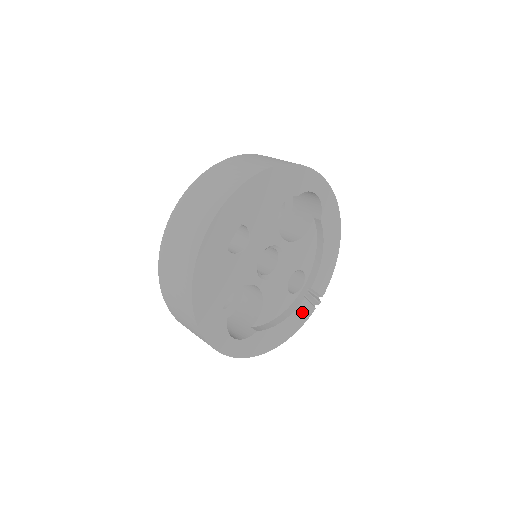
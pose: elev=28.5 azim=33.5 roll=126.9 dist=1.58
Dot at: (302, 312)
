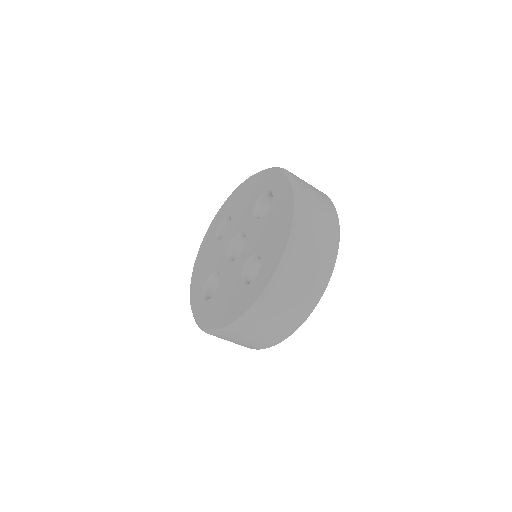
Dot at: occluded
